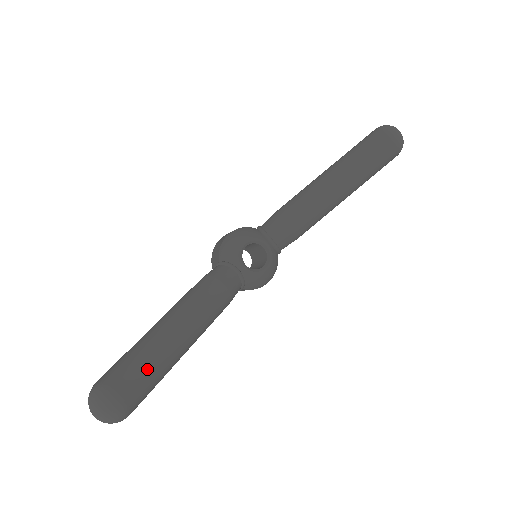
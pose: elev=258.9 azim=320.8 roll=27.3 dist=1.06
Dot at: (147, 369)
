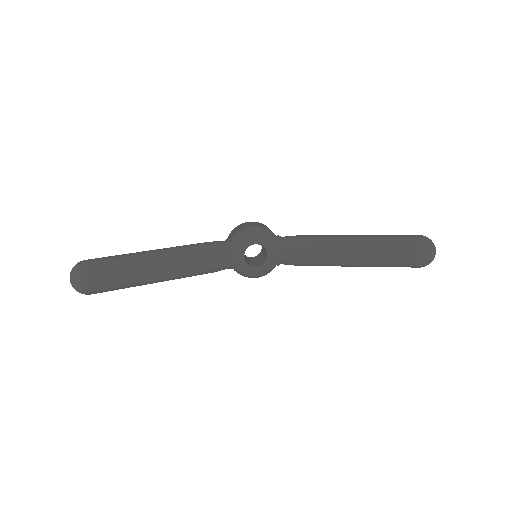
Dot at: (120, 277)
